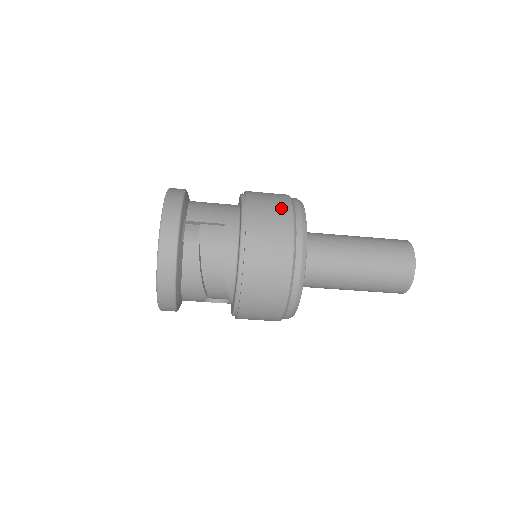
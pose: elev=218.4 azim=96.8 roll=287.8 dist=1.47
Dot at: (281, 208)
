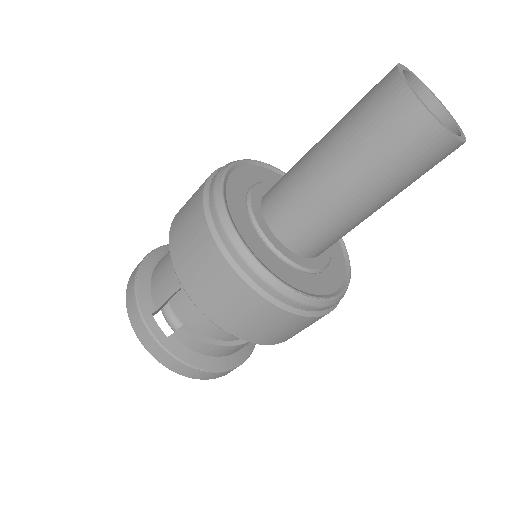
Dot at: (197, 233)
